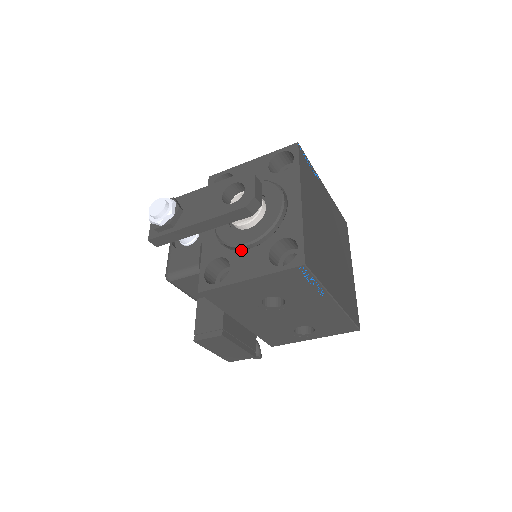
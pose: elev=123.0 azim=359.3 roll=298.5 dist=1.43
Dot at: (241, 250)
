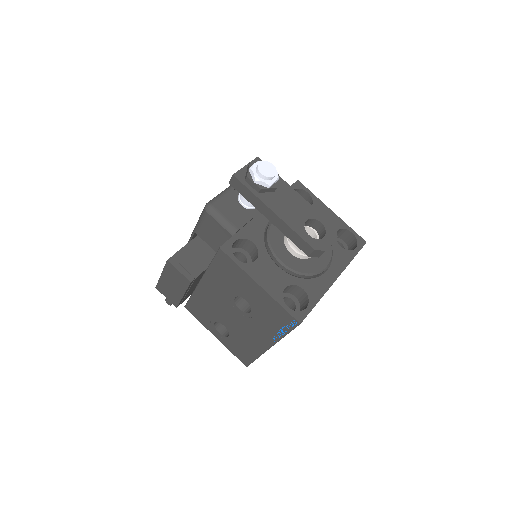
Dot at: (273, 260)
